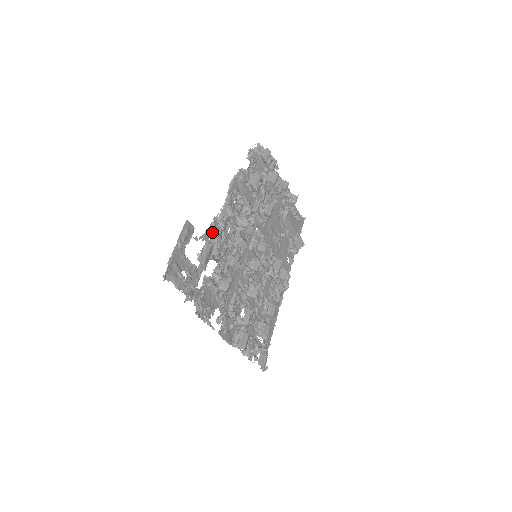
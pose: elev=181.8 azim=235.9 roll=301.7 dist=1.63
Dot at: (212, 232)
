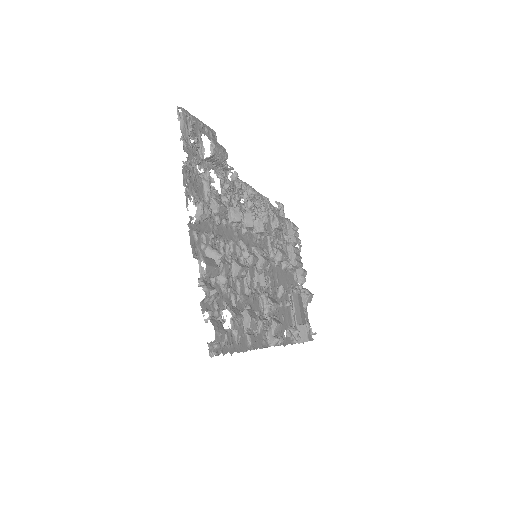
Dot at: occluded
